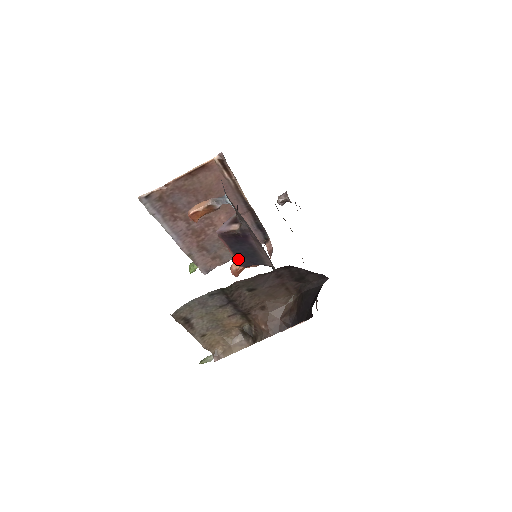
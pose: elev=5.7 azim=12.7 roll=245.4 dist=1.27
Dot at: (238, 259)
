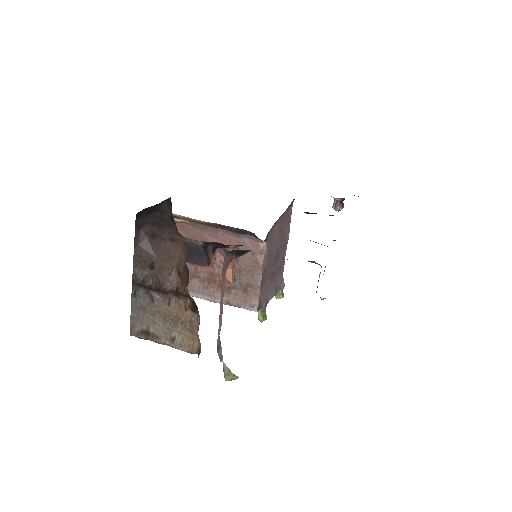
Dot at: (195, 263)
